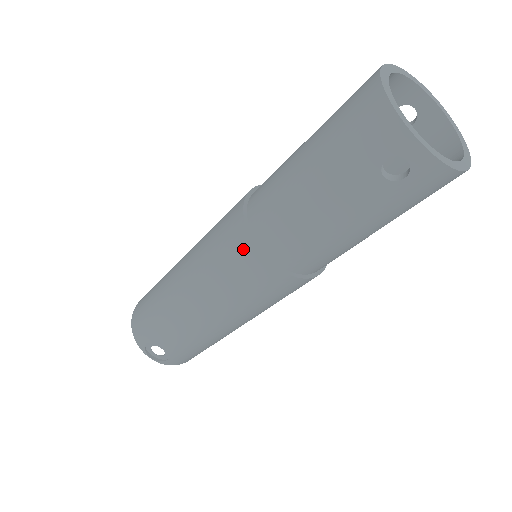
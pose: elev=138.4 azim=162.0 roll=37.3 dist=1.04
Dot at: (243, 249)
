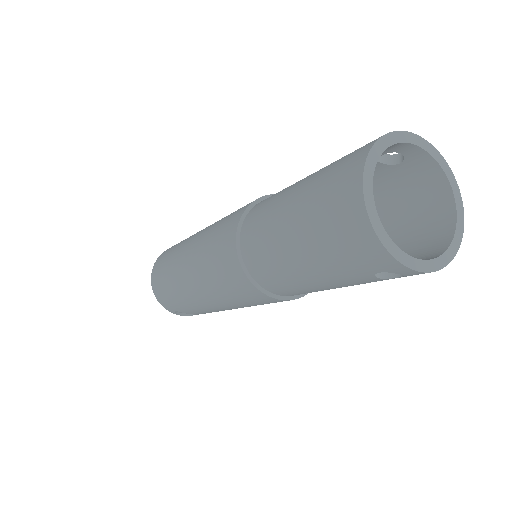
Dot at: (248, 290)
